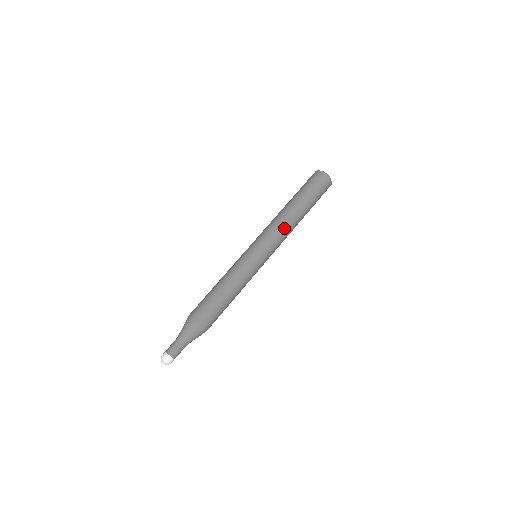
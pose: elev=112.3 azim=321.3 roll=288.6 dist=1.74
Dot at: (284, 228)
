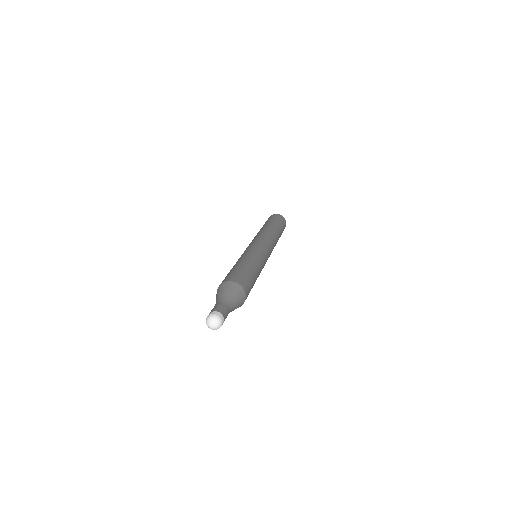
Dot at: (266, 233)
